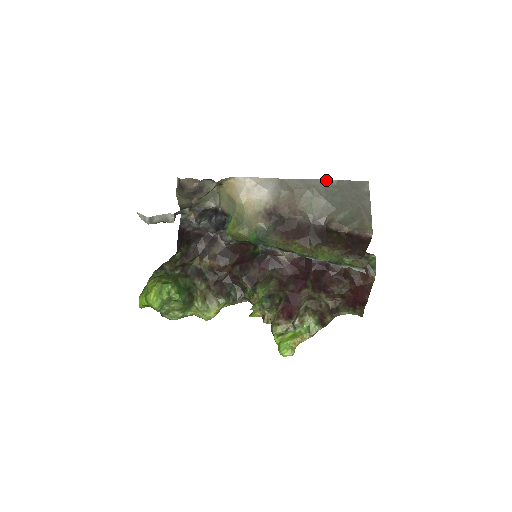
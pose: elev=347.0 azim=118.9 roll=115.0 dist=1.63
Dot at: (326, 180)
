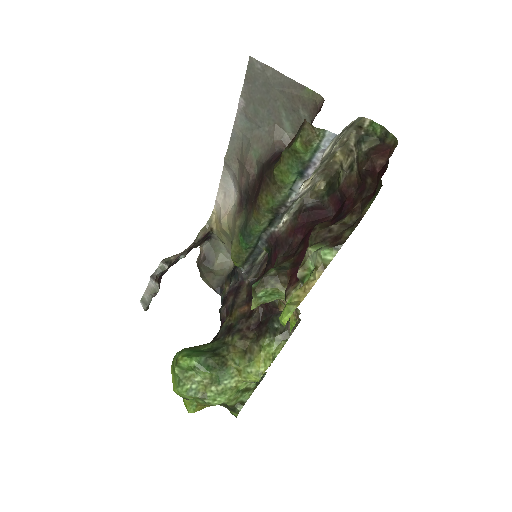
Dot at: (238, 111)
